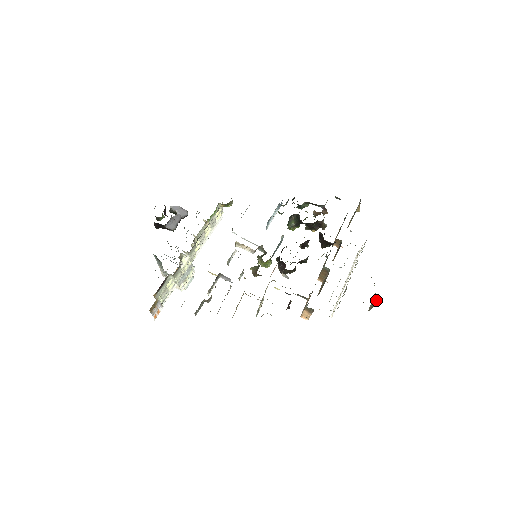
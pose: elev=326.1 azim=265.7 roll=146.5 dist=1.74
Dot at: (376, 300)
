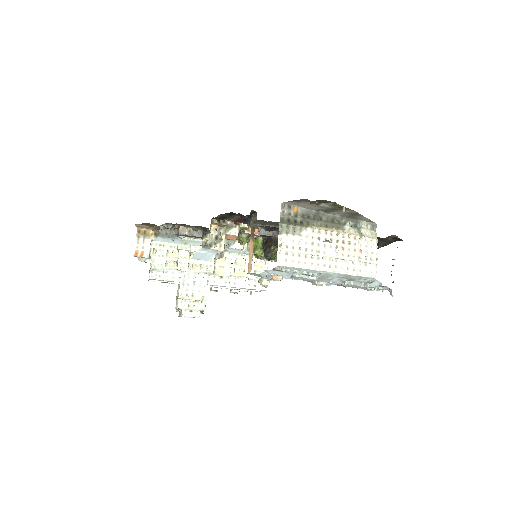
Dot at: occluded
